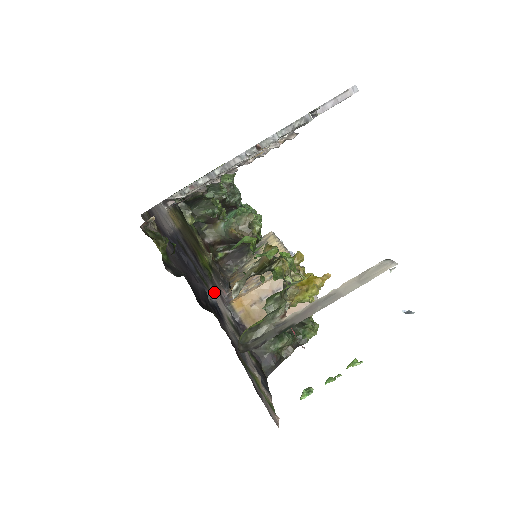
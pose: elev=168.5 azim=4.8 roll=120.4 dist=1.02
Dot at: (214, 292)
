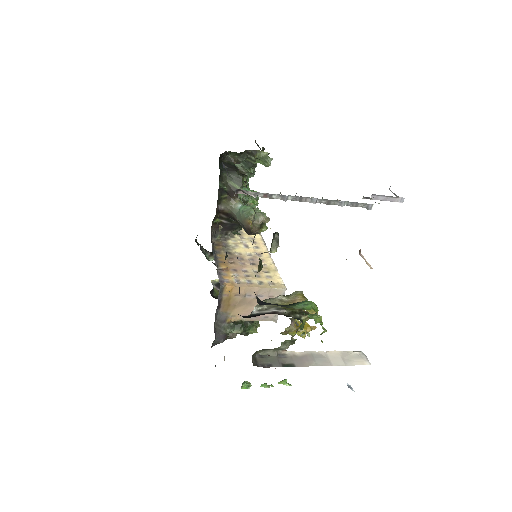
Dot at: occluded
